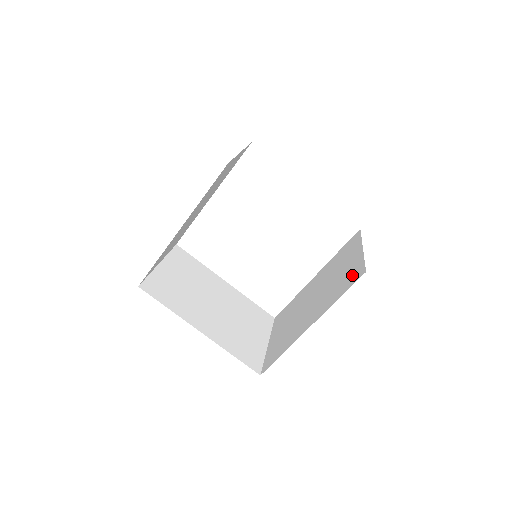
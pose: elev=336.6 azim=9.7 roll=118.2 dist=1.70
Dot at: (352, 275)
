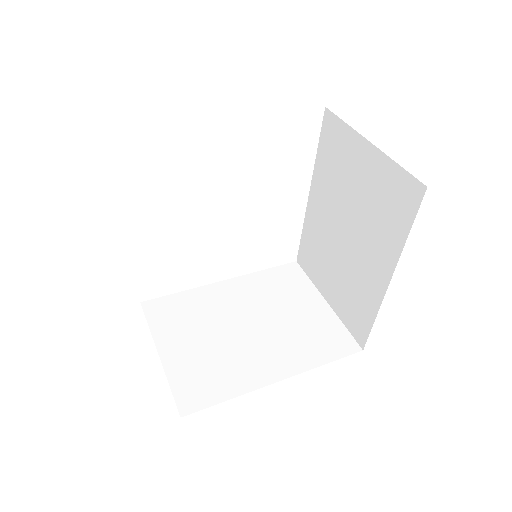
Dot at: (397, 194)
